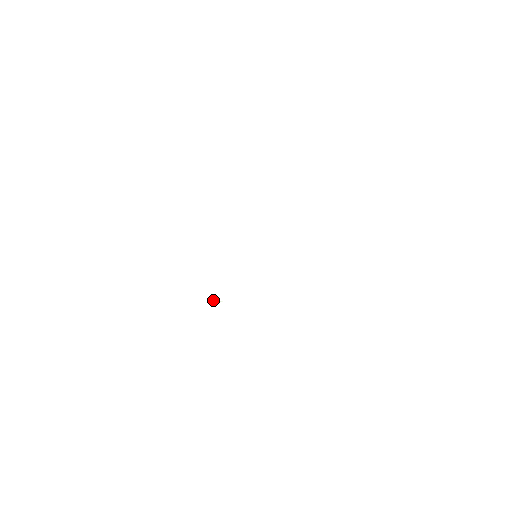
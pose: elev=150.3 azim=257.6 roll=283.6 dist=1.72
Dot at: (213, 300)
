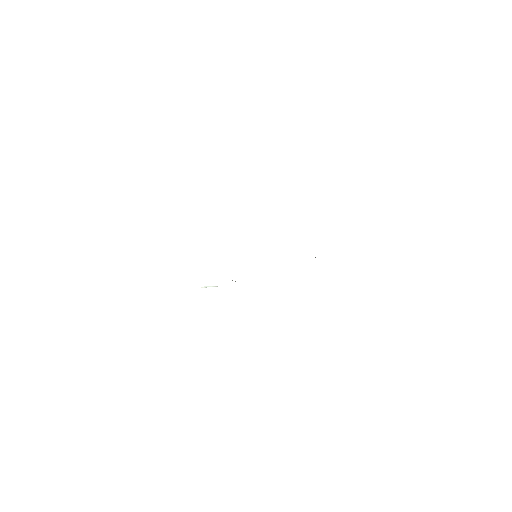
Dot at: (203, 287)
